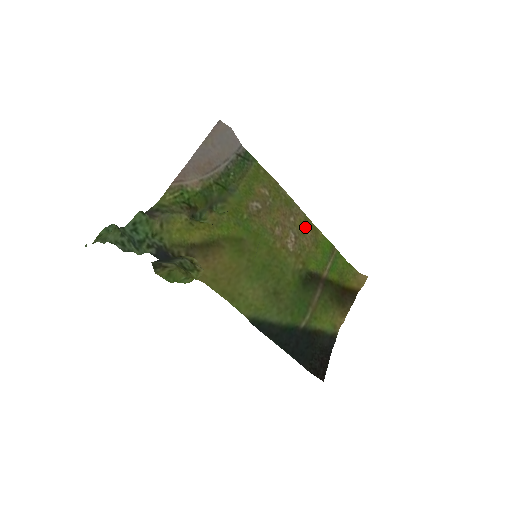
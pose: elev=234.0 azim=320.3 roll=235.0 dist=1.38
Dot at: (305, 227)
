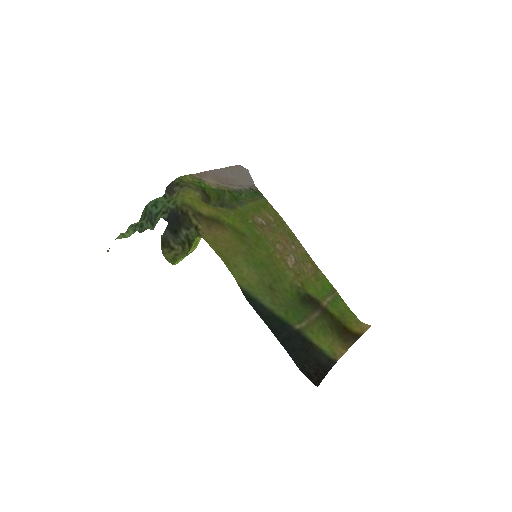
Dot at: (306, 260)
